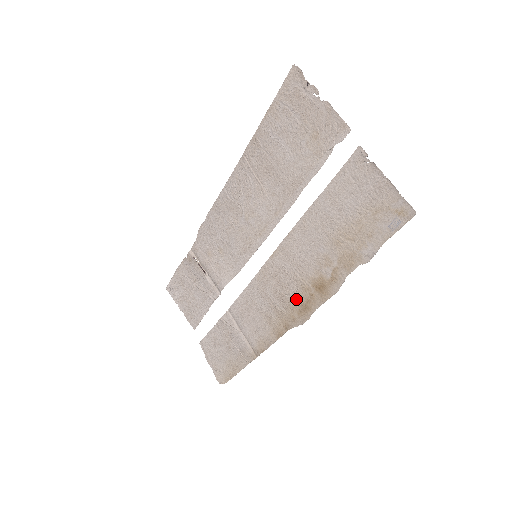
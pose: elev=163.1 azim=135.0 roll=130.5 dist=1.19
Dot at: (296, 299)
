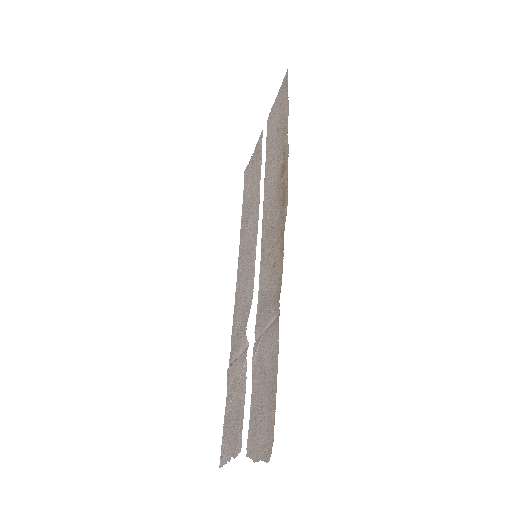
Dot at: (278, 208)
